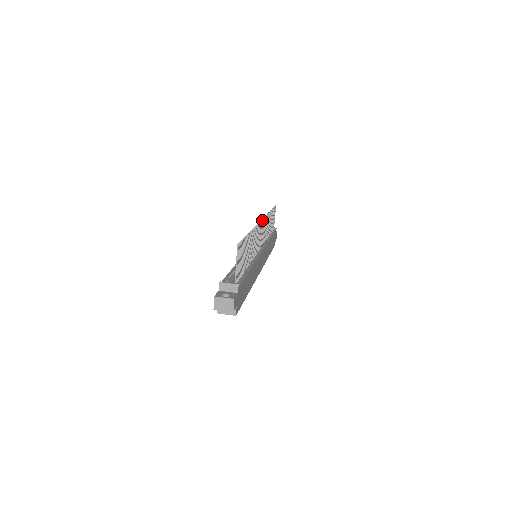
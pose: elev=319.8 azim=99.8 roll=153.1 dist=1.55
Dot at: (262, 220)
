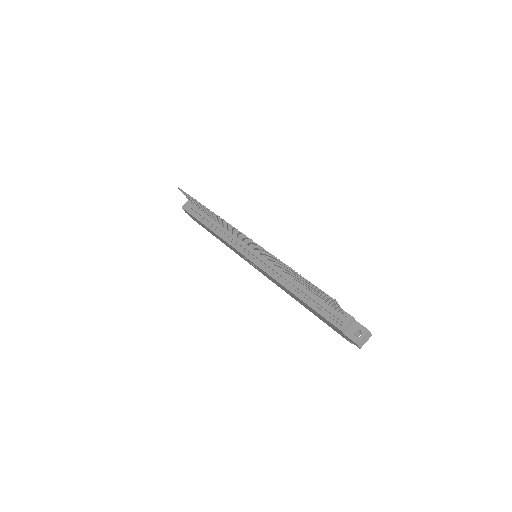
Dot at: (240, 232)
